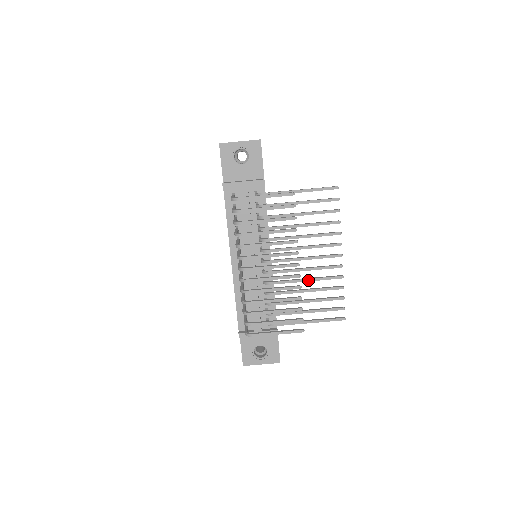
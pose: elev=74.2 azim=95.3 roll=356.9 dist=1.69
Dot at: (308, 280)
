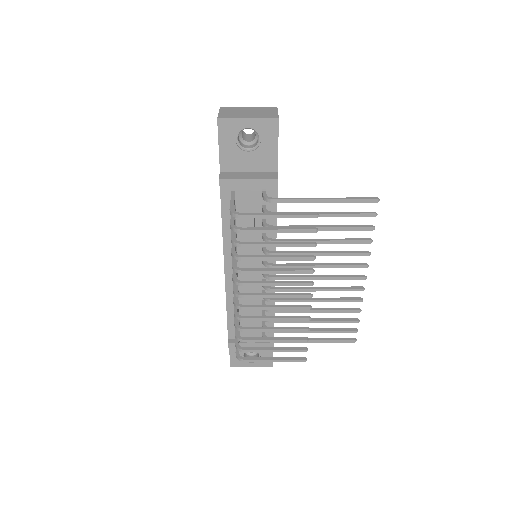
Dot at: (319, 301)
